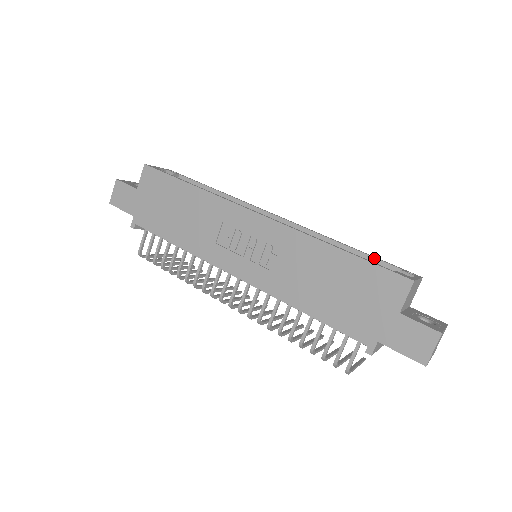
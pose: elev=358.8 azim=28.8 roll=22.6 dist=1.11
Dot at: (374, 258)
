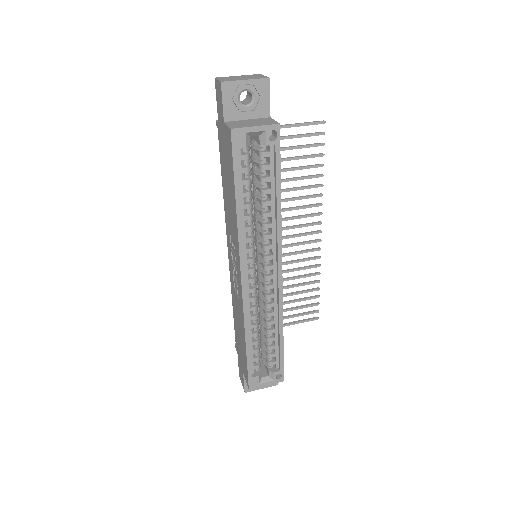
Dot at: (280, 353)
